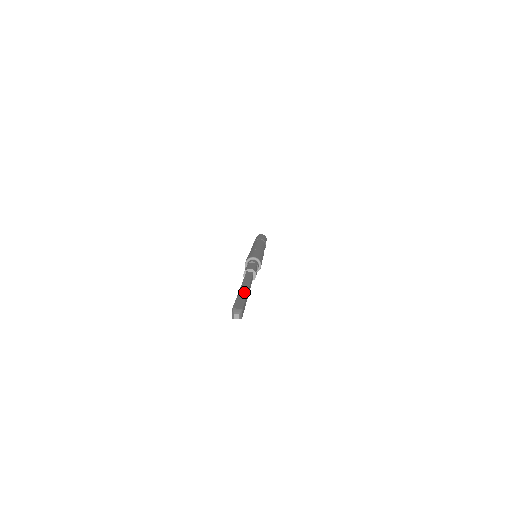
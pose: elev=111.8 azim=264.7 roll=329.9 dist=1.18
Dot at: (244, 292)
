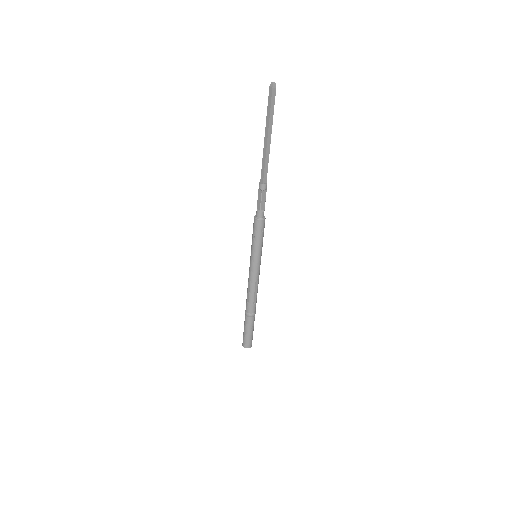
Dot at: (272, 123)
